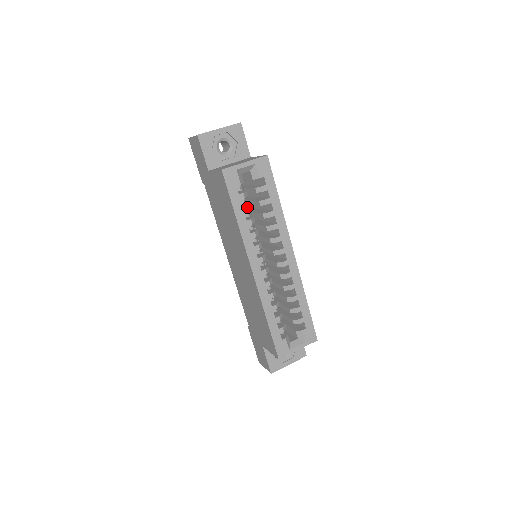
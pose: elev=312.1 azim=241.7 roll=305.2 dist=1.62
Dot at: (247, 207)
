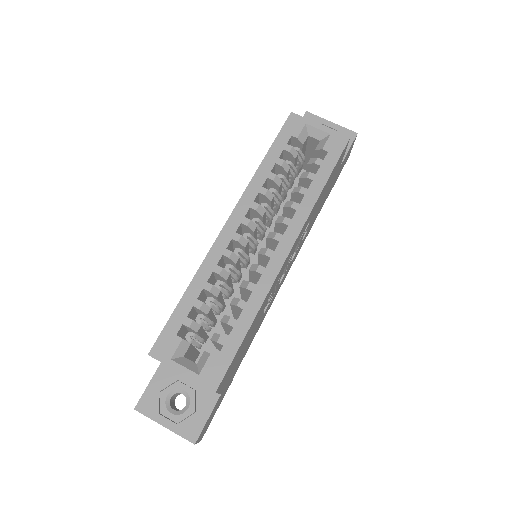
Dot at: (283, 161)
